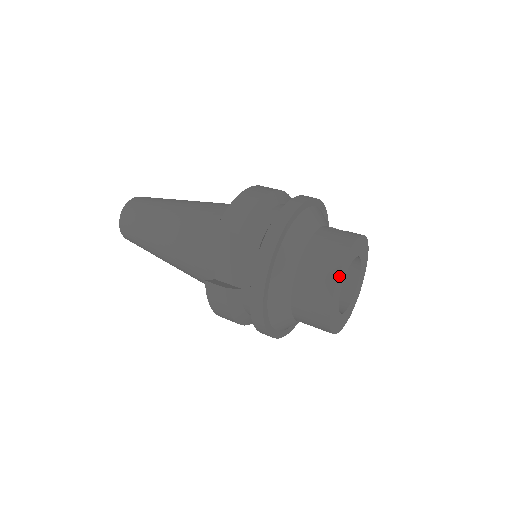
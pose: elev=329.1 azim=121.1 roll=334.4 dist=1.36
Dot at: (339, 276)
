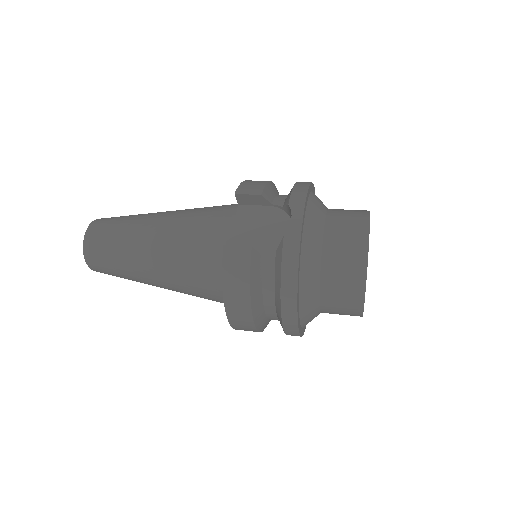
Dot at: (369, 228)
